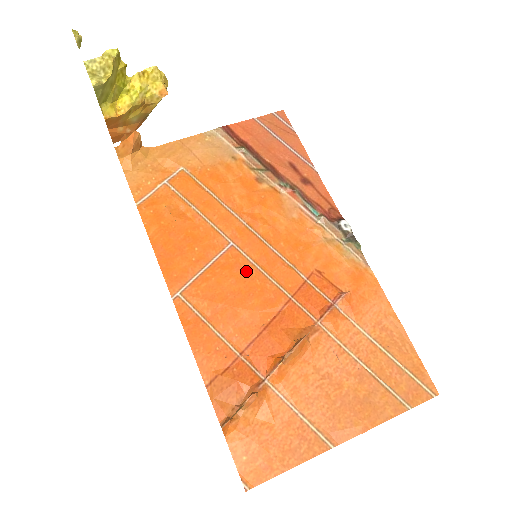
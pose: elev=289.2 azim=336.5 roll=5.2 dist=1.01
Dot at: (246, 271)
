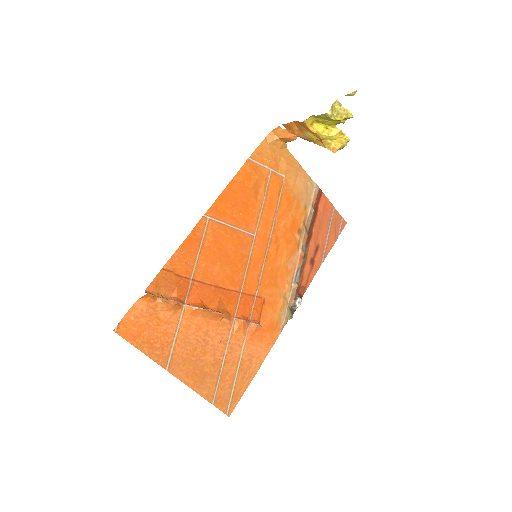
Dot at: (243, 254)
